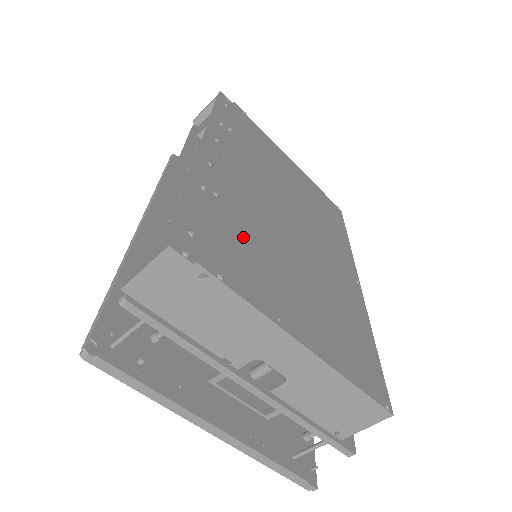
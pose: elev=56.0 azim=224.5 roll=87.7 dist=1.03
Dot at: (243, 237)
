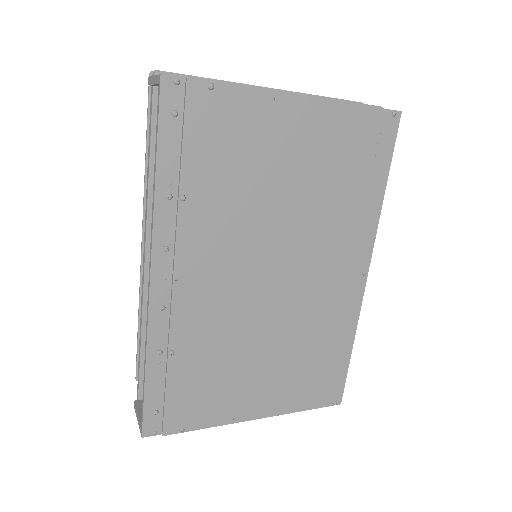
Dot at: (203, 372)
